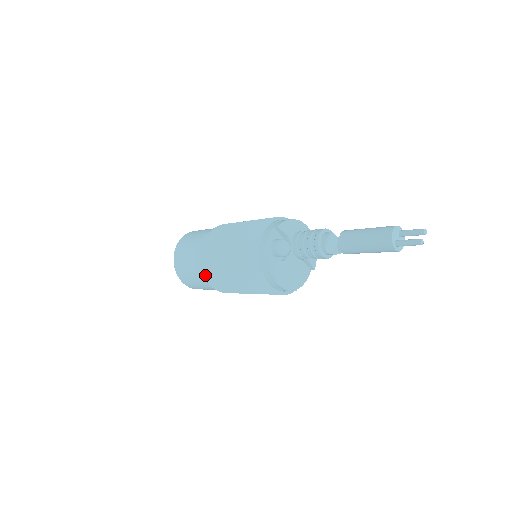
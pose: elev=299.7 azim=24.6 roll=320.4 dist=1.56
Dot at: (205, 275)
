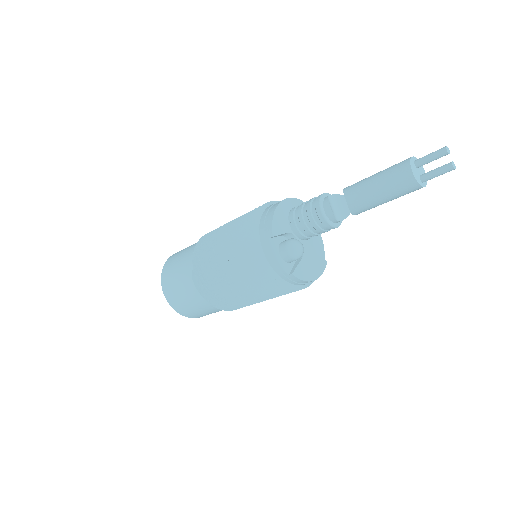
Dot at: (225, 309)
